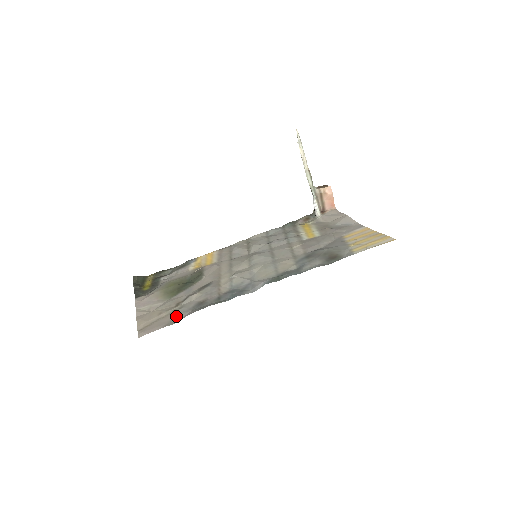
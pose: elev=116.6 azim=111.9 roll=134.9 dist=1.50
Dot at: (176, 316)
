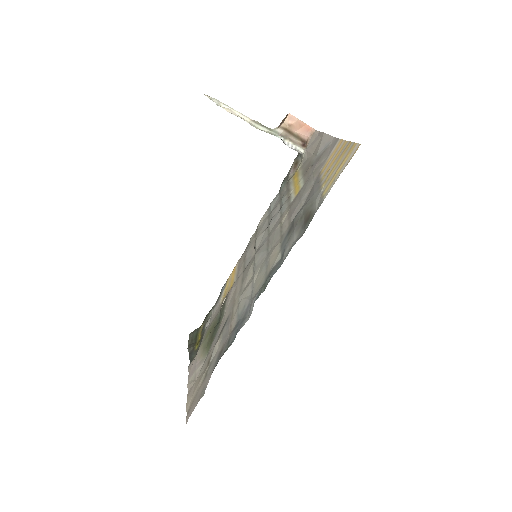
Dot at: (205, 382)
